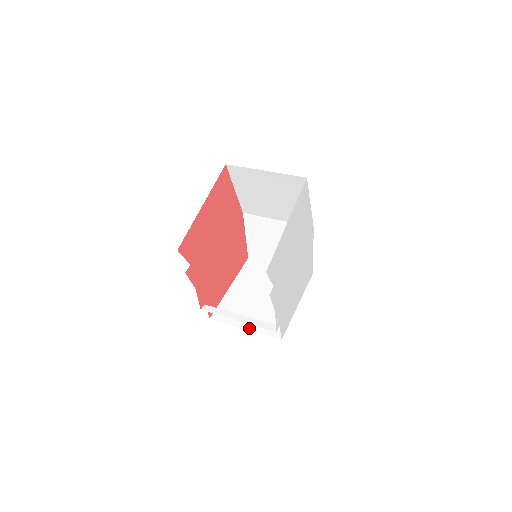
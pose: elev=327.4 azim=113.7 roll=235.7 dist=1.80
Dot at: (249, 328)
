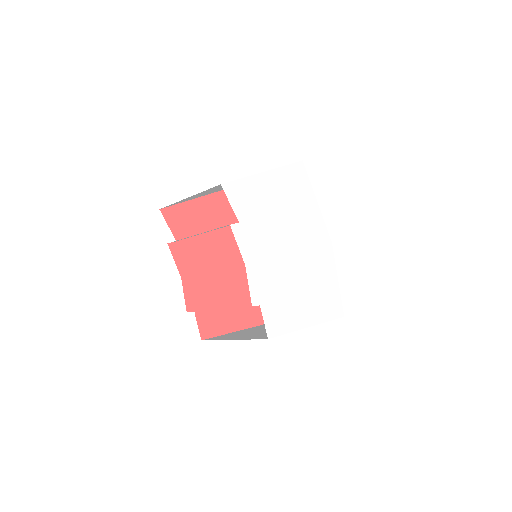
Dot at: (237, 339)
